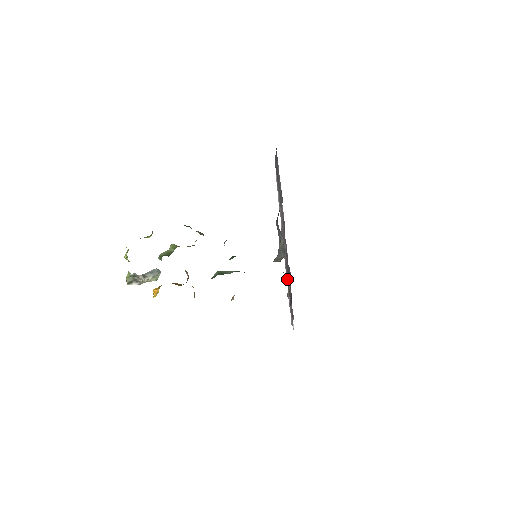
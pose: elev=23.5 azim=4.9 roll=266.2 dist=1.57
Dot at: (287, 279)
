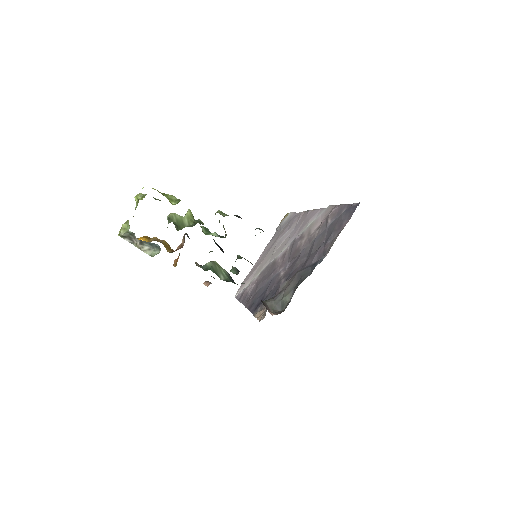
Dot at: (265, 284)
